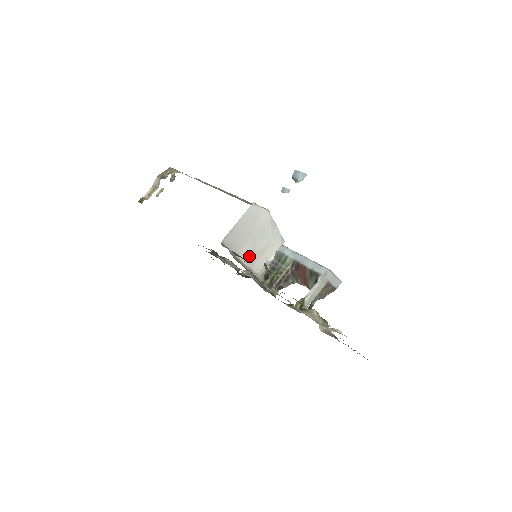
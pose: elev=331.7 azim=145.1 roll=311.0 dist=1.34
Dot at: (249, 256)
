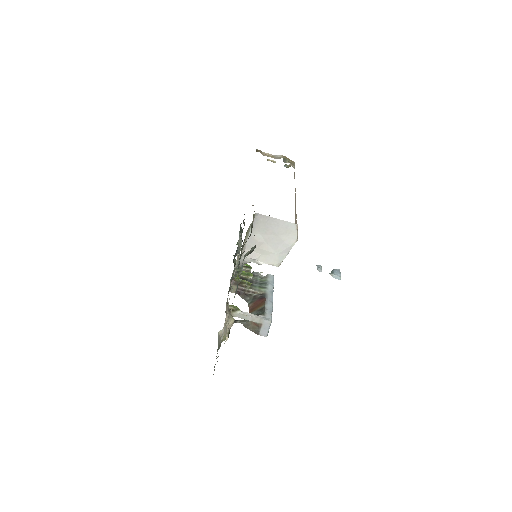
Dot at: (255, 242)
